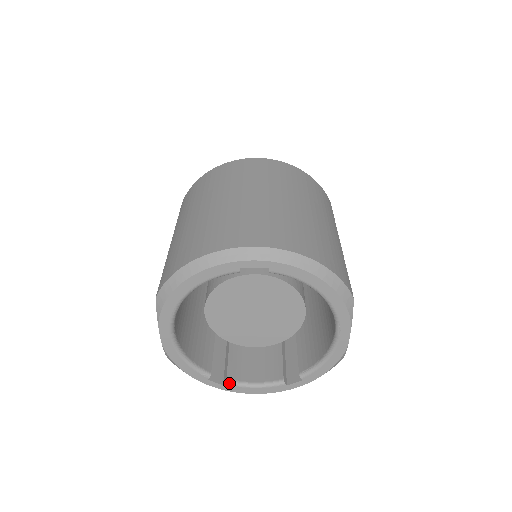
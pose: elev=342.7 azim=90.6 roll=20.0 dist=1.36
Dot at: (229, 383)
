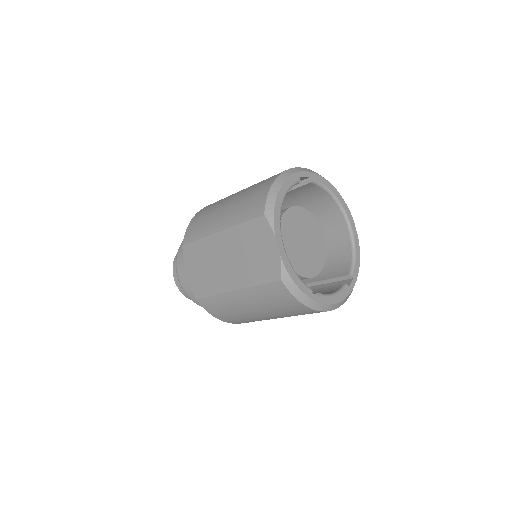
Dot at: (323, 295)
